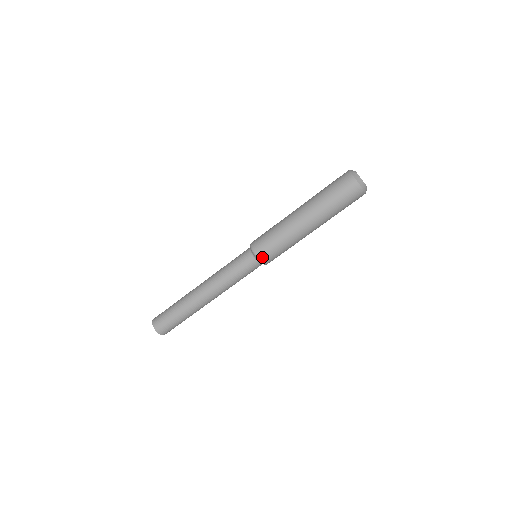
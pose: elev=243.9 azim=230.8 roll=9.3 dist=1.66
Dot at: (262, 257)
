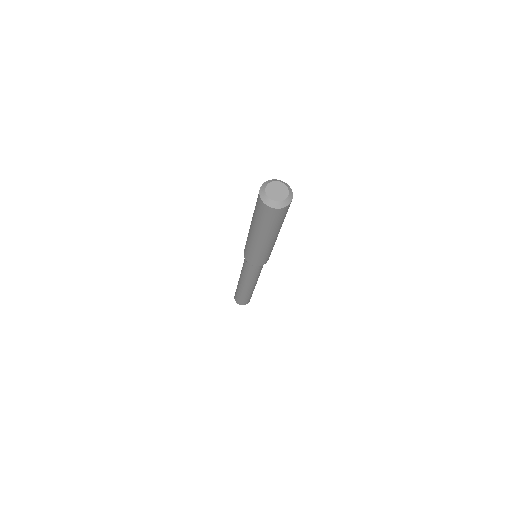
Dot at: occluded
